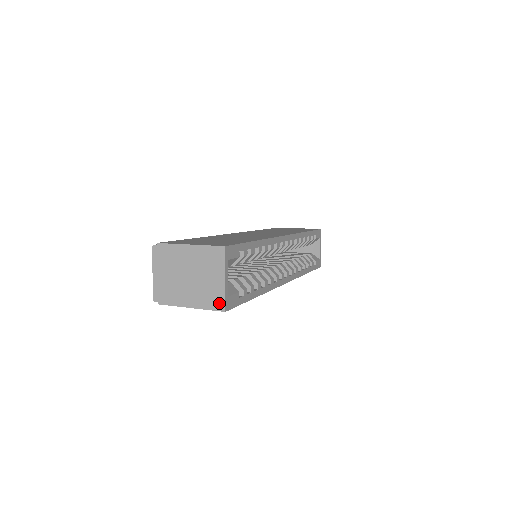
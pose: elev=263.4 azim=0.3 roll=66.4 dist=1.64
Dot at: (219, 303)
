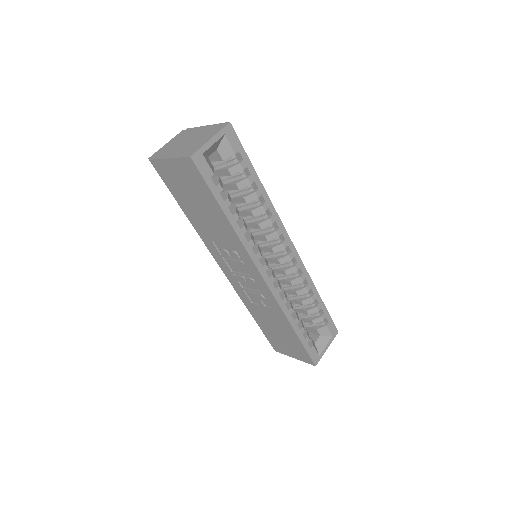
Dot at: (192, 152)
